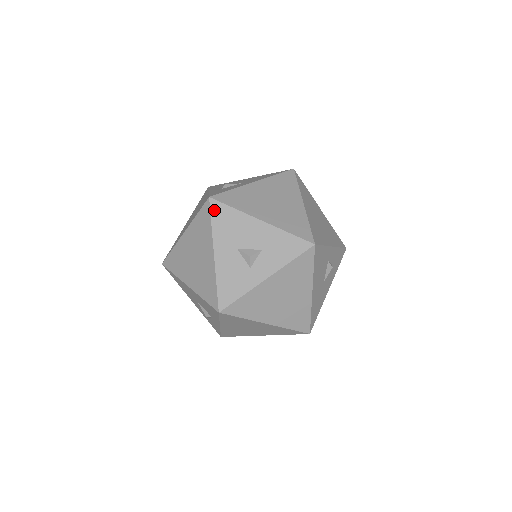
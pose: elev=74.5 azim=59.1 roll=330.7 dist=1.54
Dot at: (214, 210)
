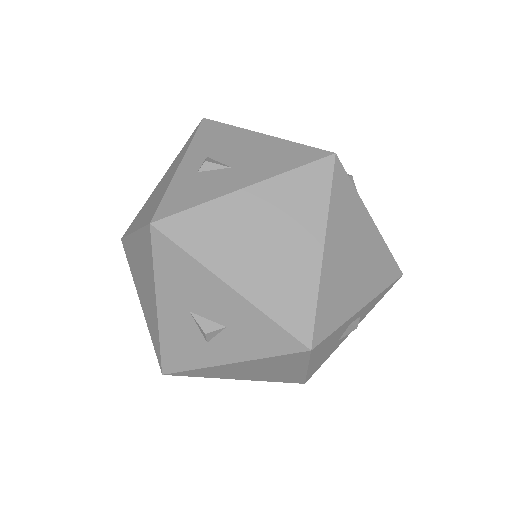
Dot at: (157, 246)
